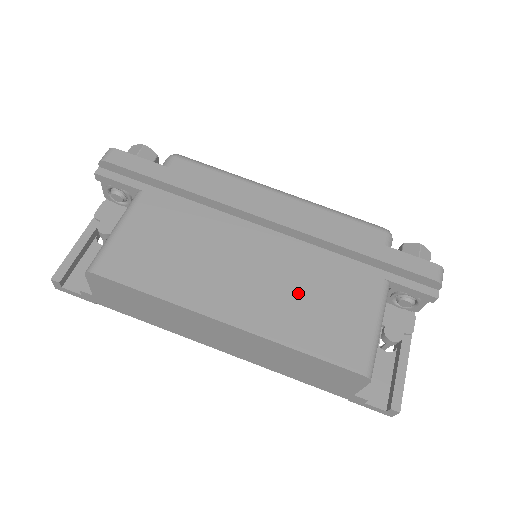
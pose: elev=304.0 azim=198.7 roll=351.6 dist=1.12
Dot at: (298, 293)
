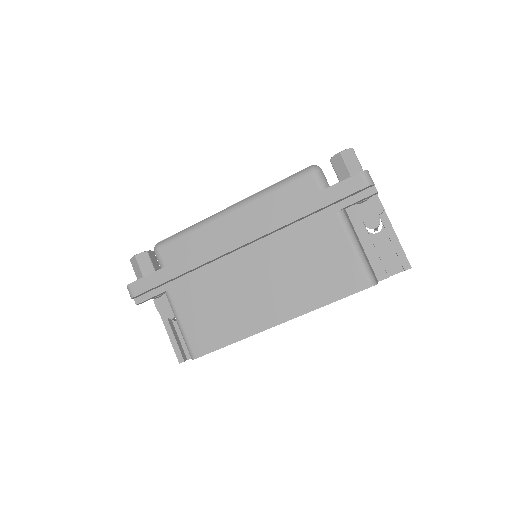
Dot at: (297, 272)
